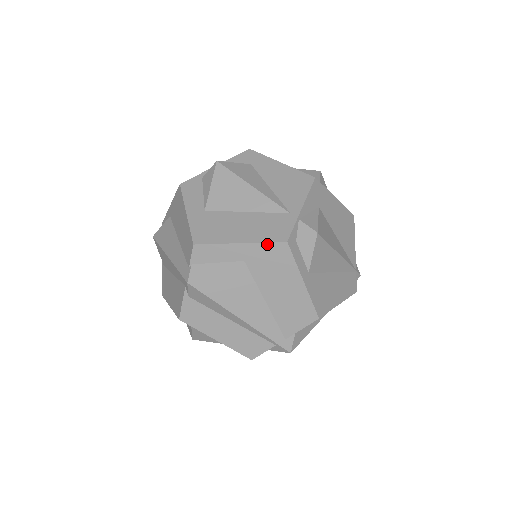
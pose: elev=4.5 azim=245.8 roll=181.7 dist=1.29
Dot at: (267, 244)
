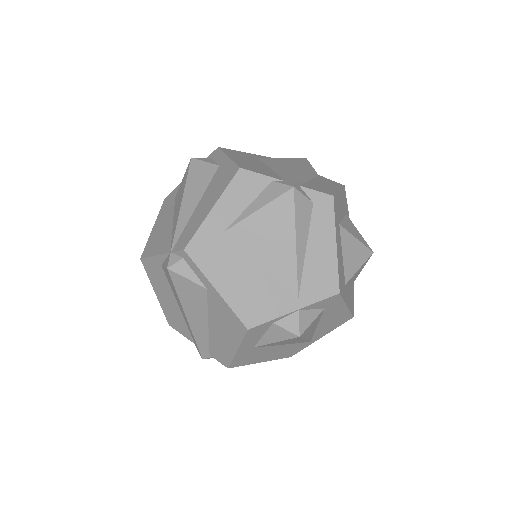
Dot at: (278, 358)
